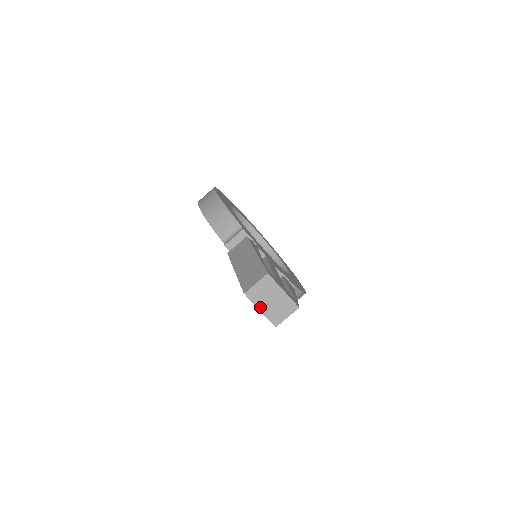
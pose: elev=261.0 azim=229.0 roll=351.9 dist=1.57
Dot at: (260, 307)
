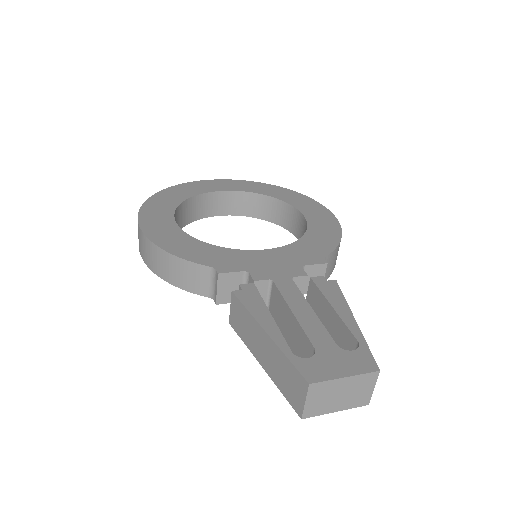
Dot at: (332, 410)
